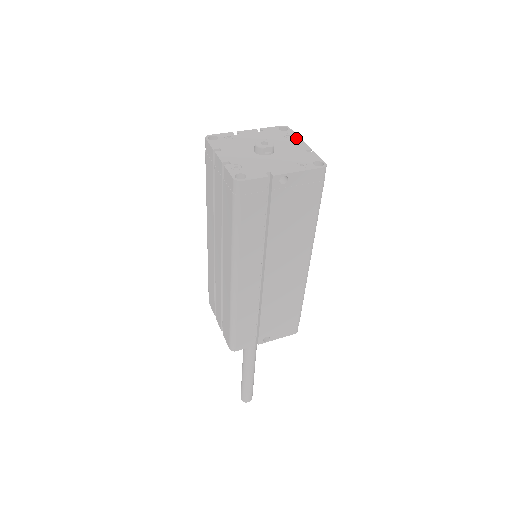
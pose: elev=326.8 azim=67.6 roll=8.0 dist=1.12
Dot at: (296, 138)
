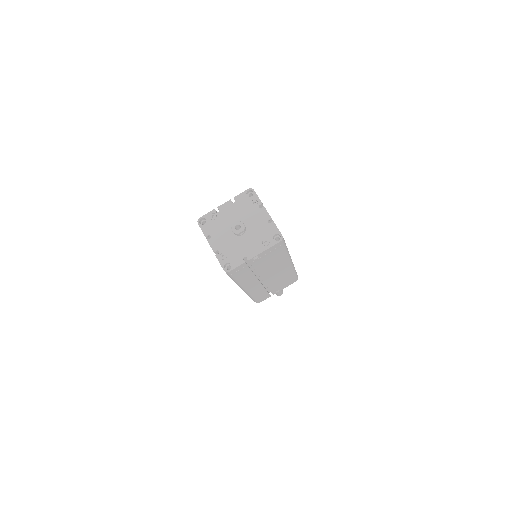
Dot at: (260, 205)
